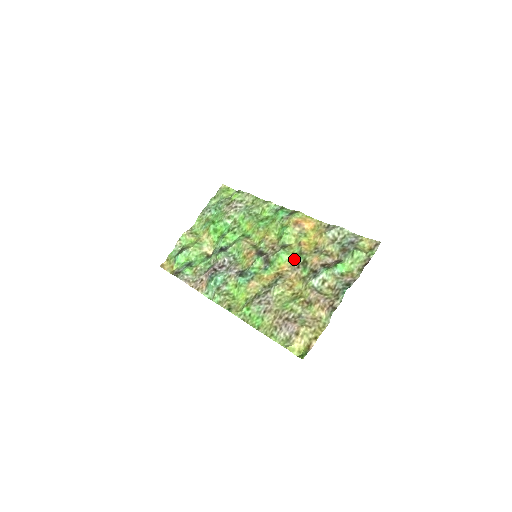
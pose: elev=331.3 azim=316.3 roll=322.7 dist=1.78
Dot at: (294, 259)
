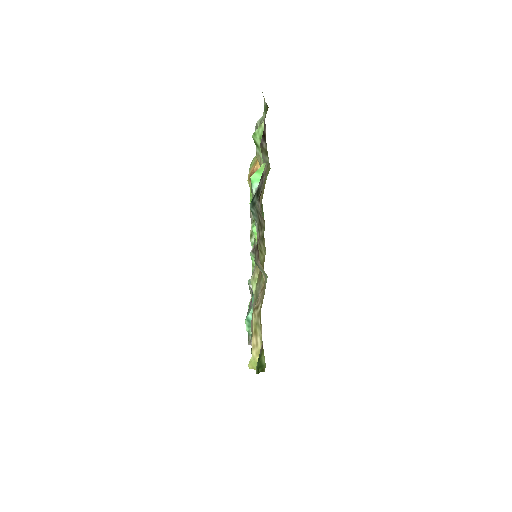
Dot at: occluded
